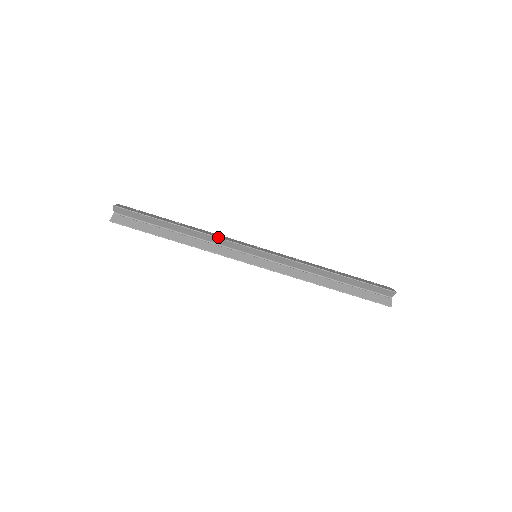
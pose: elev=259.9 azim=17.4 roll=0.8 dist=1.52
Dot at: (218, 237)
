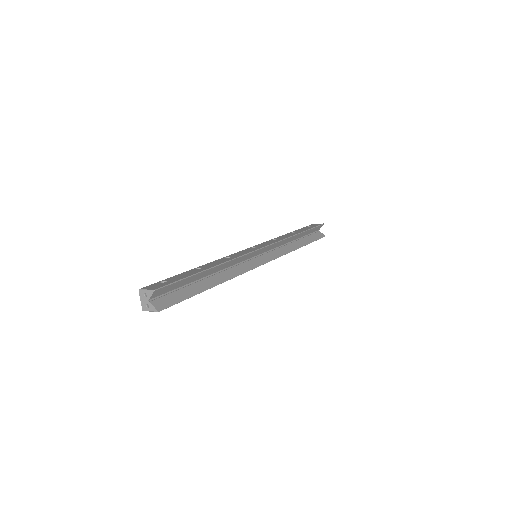
Dot at: (238, 257)
